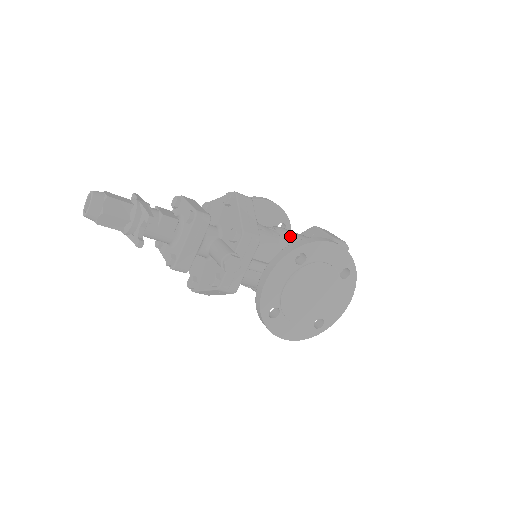
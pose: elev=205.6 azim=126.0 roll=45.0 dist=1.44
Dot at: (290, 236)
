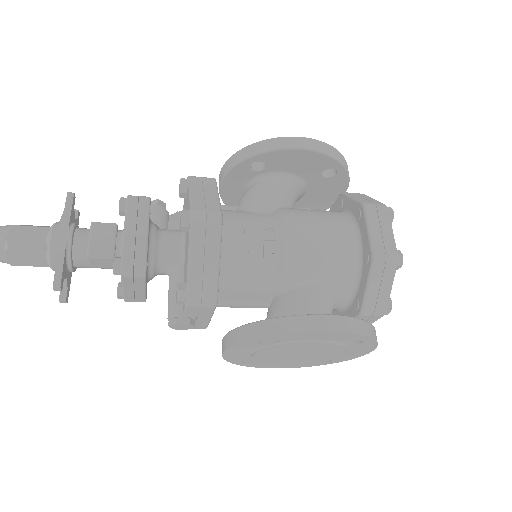
Dot at: (294, 255)
